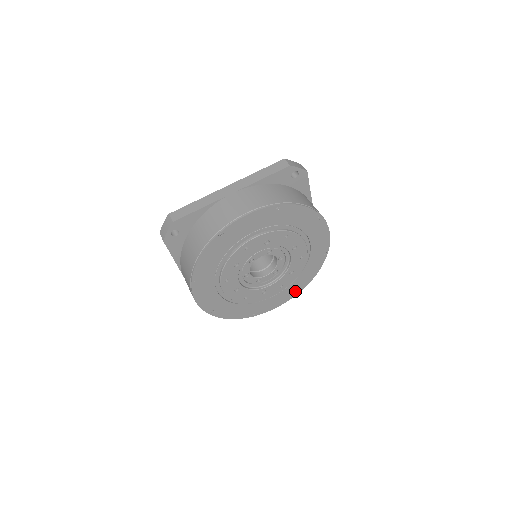
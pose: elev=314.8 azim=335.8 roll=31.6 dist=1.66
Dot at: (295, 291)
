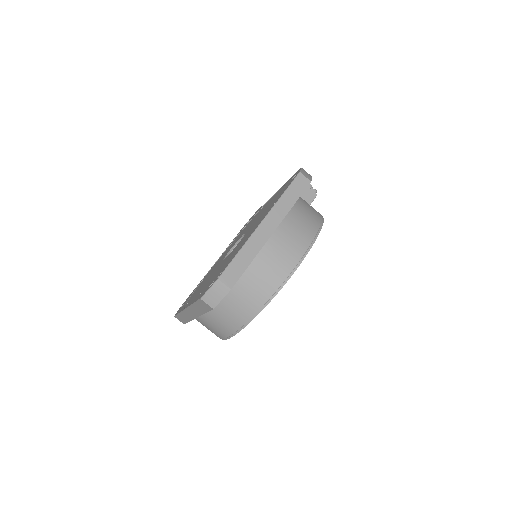
Dot at: occluded
